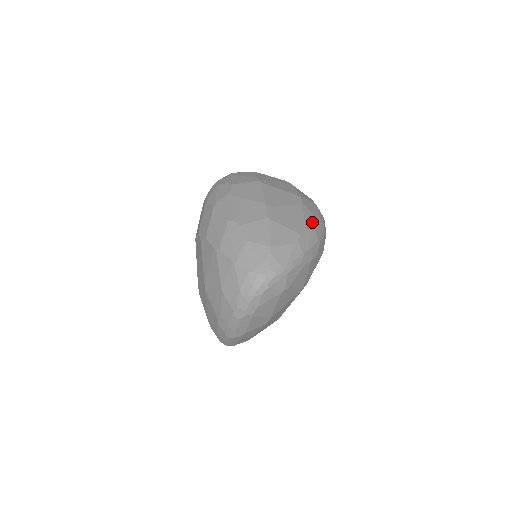
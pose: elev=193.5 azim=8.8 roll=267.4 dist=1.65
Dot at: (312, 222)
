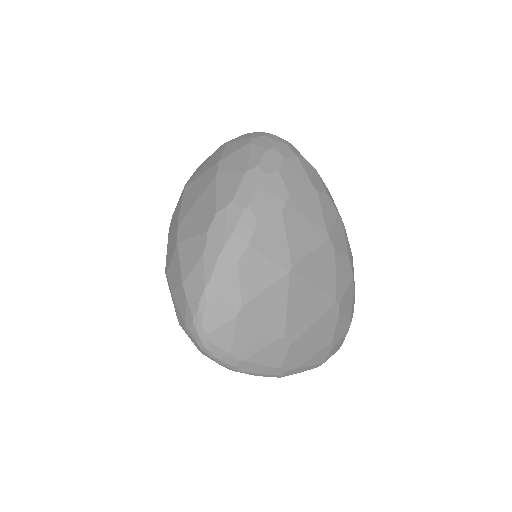
Dot at: (229, 189)
